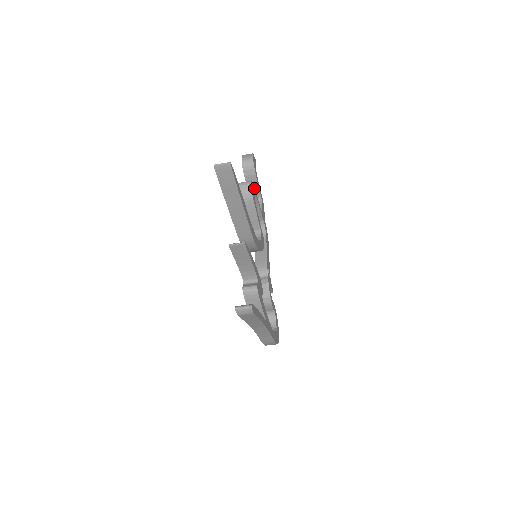
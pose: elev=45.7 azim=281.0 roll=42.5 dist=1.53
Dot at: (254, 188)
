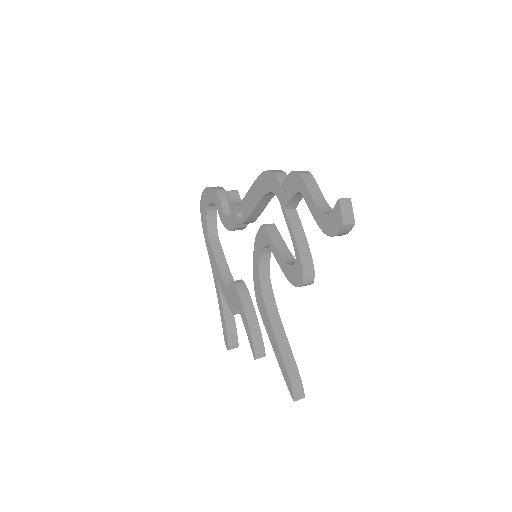
Dot at: (311, 258)
